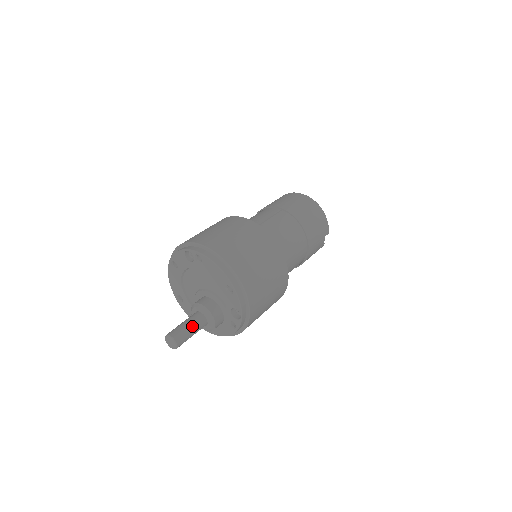
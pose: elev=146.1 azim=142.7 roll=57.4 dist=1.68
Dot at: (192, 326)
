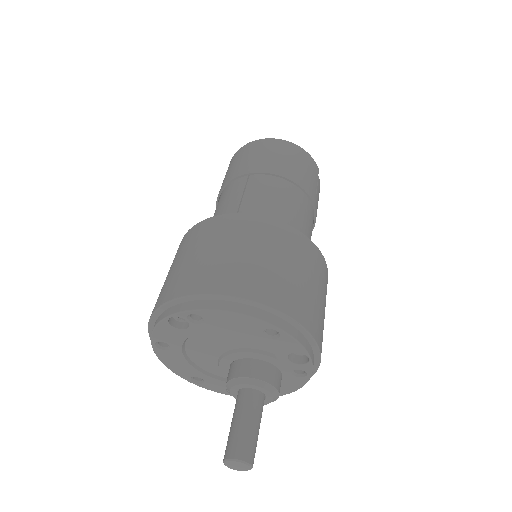
Dot at: (250, 419)
